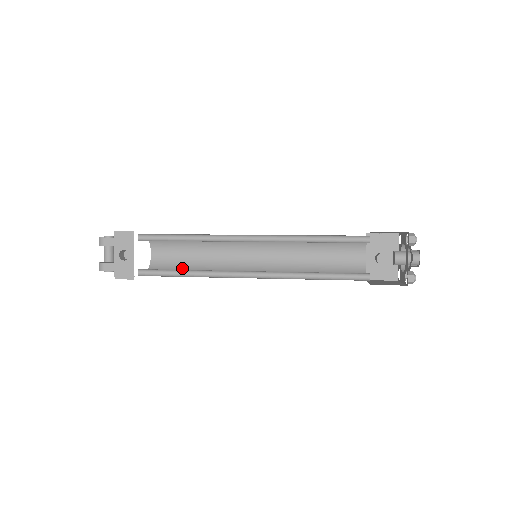
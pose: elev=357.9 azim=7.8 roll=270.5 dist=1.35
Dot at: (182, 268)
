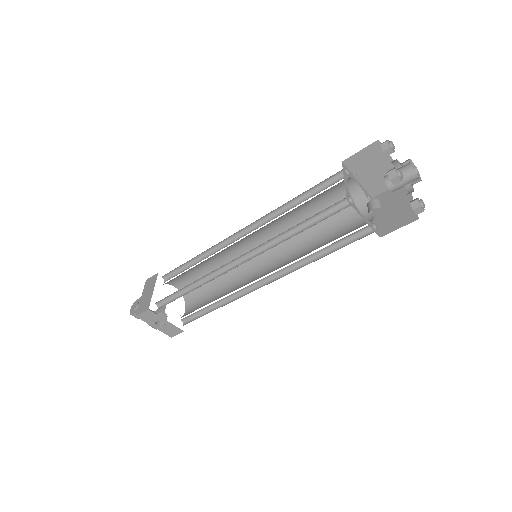
Dot at: (207, 286)
